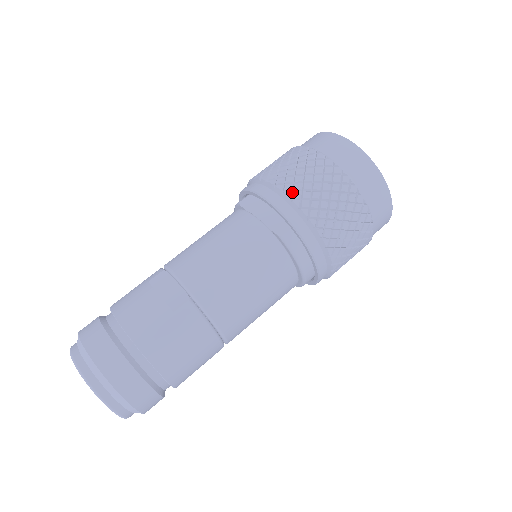
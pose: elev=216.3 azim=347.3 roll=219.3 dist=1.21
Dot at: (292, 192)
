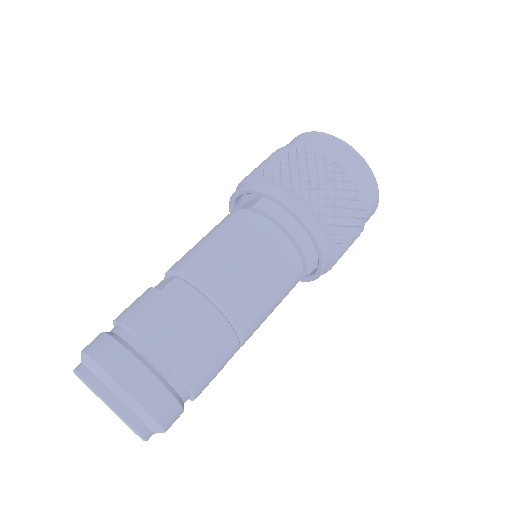
Dot at: (255, 174)
